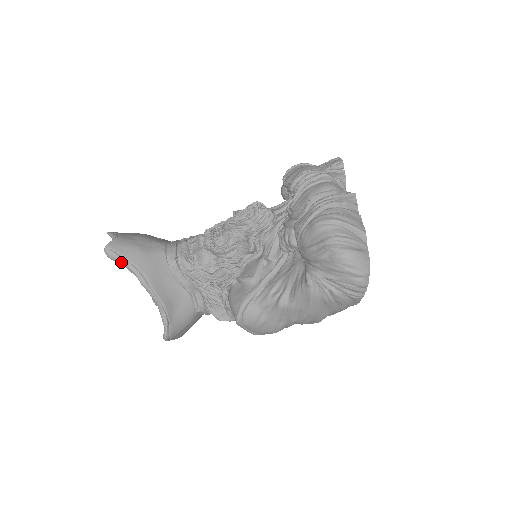
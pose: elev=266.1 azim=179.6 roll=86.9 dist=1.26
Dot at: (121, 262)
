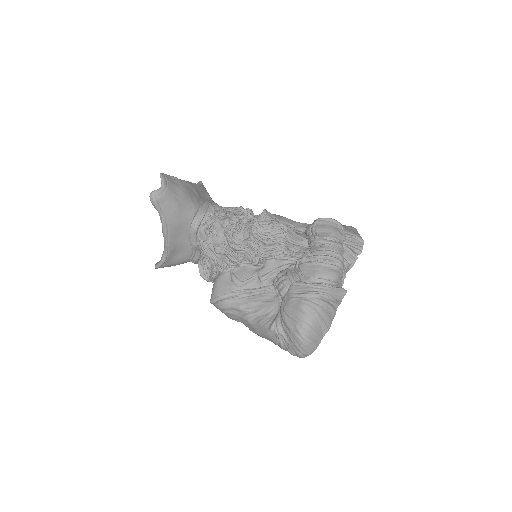
Dot at: (157, 210)
